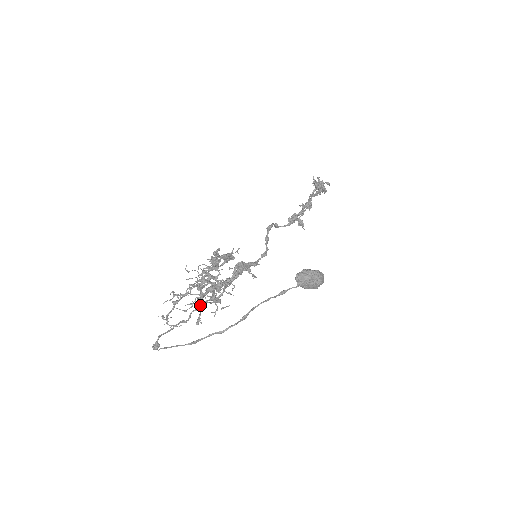
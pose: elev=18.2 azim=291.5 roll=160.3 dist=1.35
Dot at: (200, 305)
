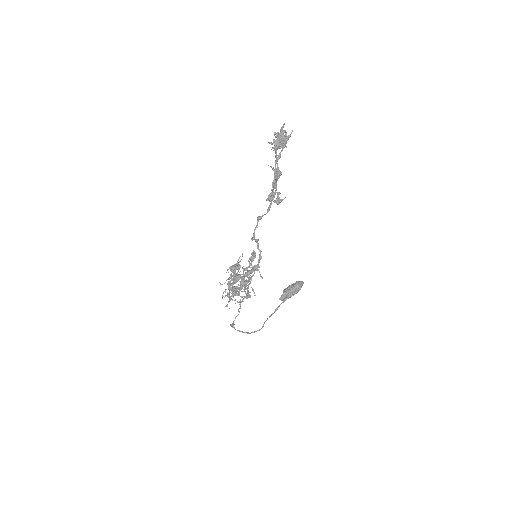
Dot at: (240, 307)
